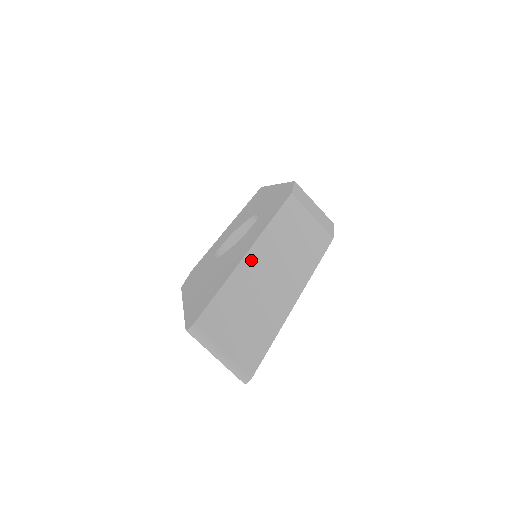
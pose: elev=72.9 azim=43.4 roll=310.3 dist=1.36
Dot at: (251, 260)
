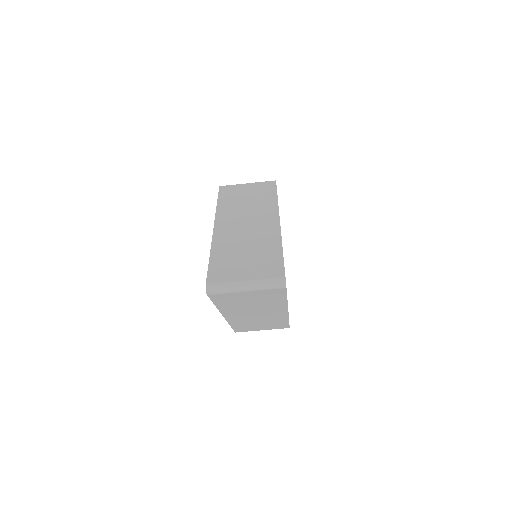
Dot at: (220, 230)
